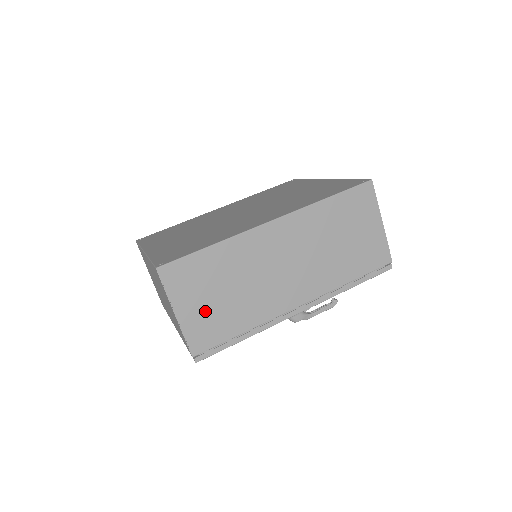
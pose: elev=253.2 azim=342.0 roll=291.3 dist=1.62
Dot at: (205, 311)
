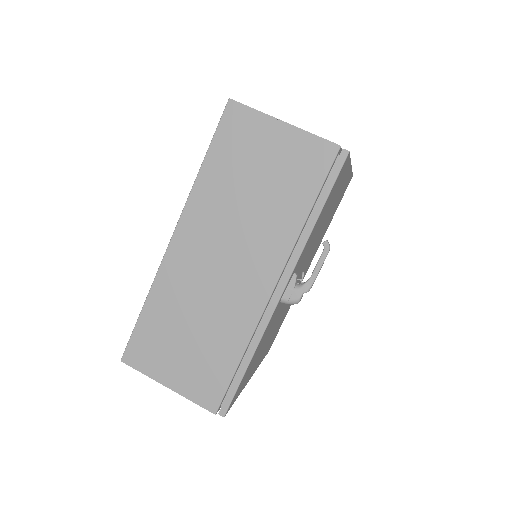
Dot at: (189, 365)
